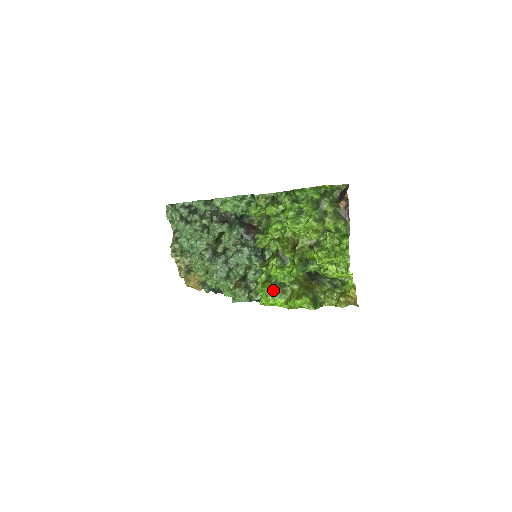
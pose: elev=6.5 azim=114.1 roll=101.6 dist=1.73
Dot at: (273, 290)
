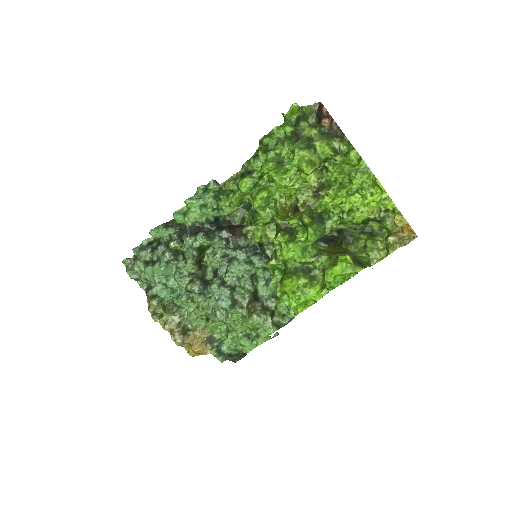
Dot at: (298, 282)
